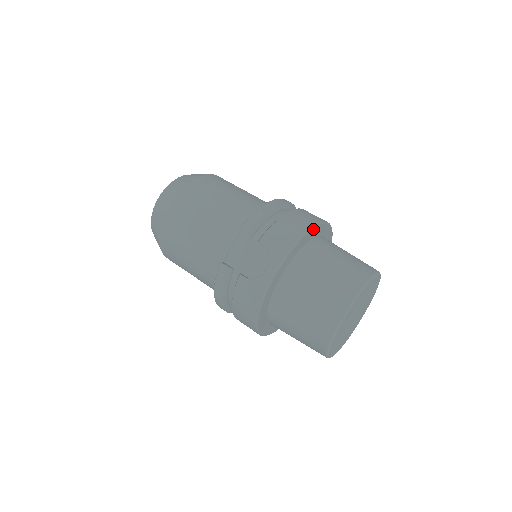
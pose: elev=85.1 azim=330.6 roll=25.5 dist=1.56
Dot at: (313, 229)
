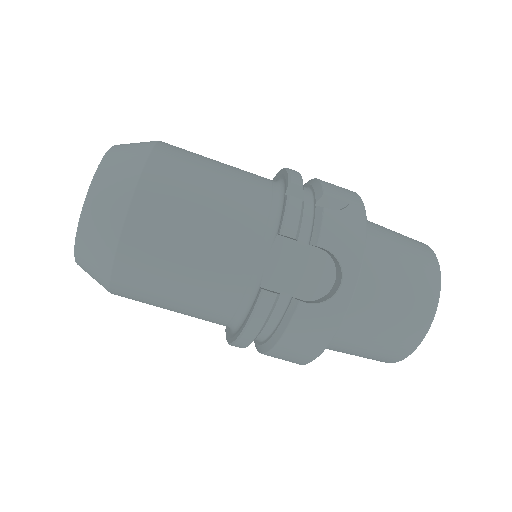
Dot at: (363, 208)
